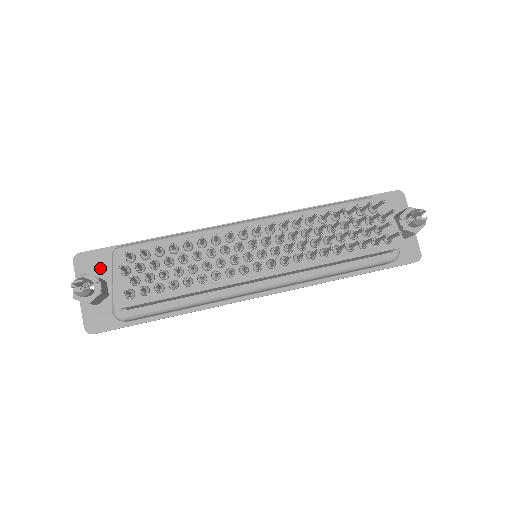
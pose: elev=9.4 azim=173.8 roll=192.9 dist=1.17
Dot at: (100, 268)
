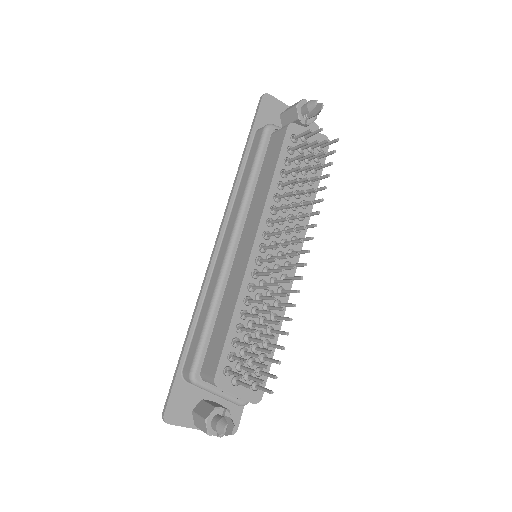
Dot at: (188, 400)
